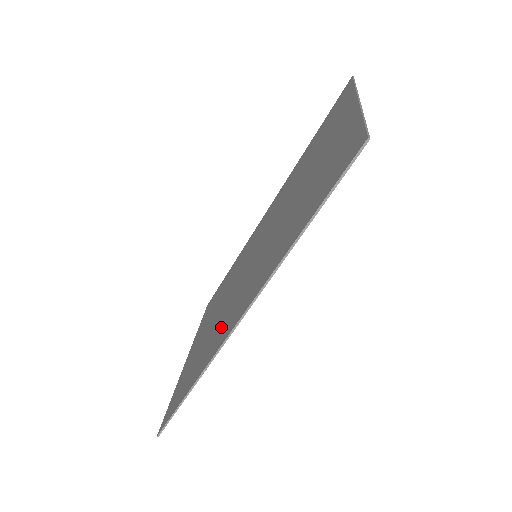
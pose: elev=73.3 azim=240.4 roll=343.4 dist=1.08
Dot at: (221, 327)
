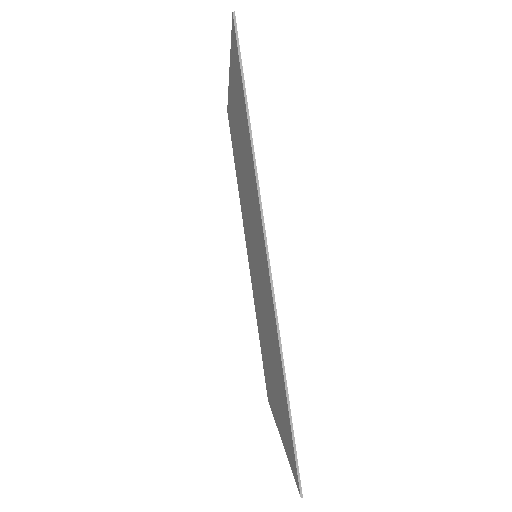
Dot at: (268, 312)
